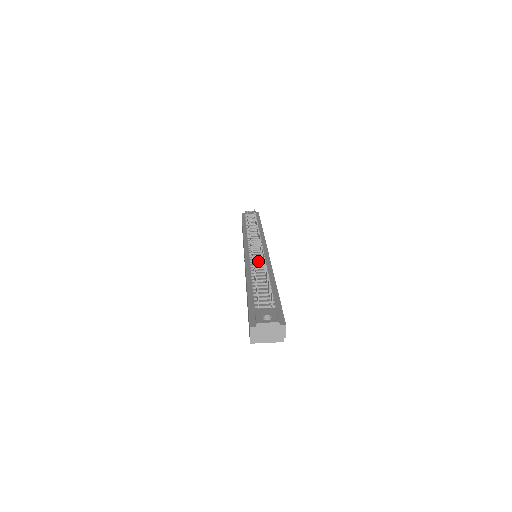
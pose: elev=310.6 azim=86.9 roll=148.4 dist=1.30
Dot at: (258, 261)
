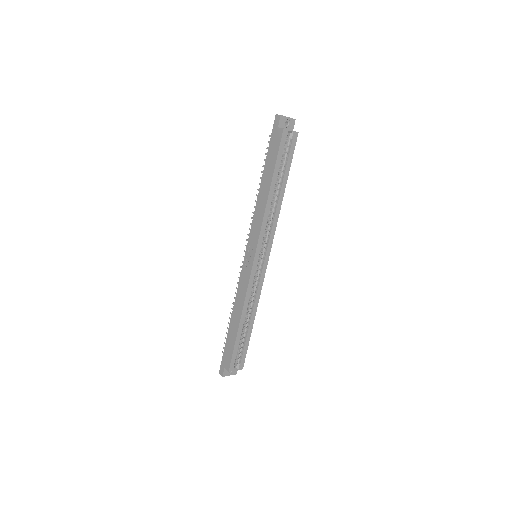
Dot at: occluded
